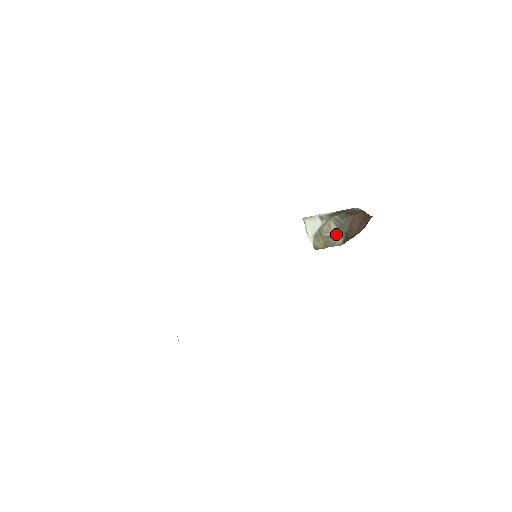
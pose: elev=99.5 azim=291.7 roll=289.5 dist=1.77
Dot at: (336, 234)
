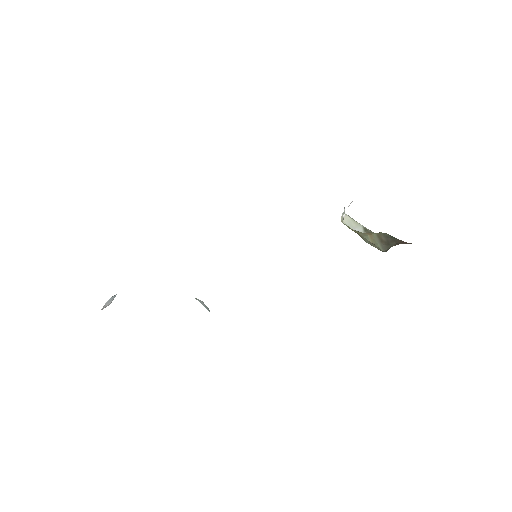
Dot at: (376, 245)
